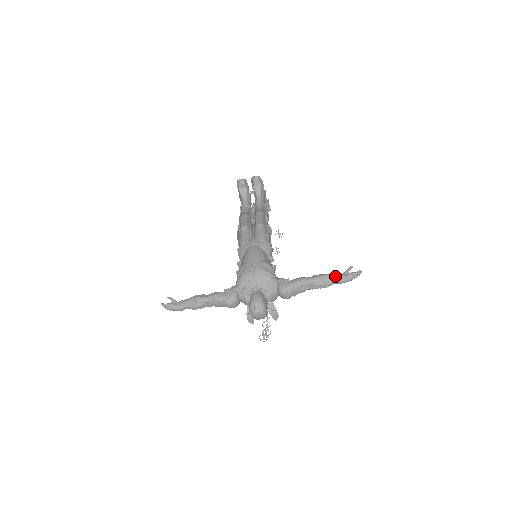
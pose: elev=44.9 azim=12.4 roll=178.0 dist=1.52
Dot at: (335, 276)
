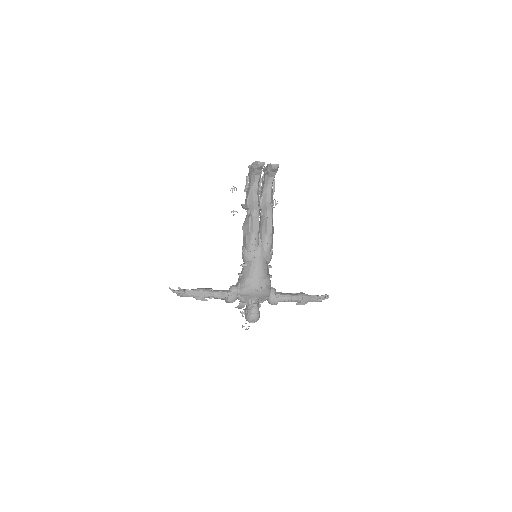
Dot at: (312, 299)
